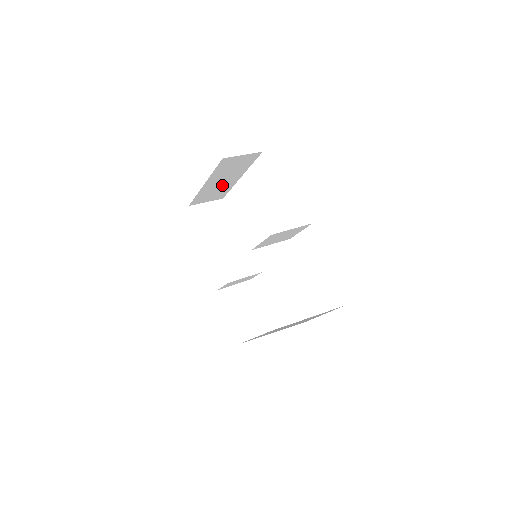
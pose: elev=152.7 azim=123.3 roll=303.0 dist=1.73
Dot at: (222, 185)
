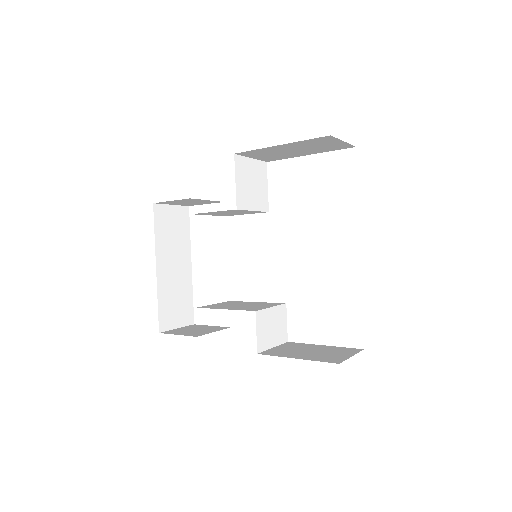
Dot at: (178, 281)
